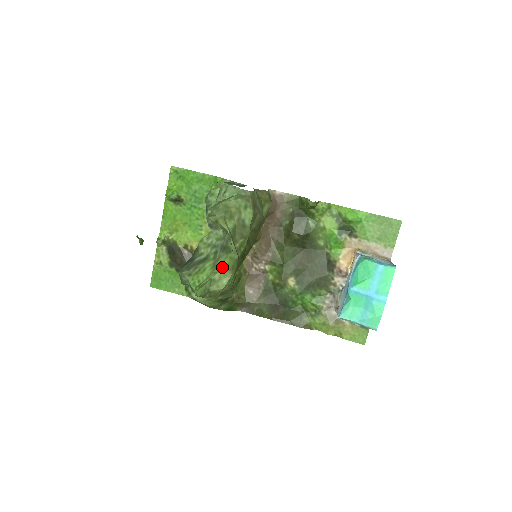
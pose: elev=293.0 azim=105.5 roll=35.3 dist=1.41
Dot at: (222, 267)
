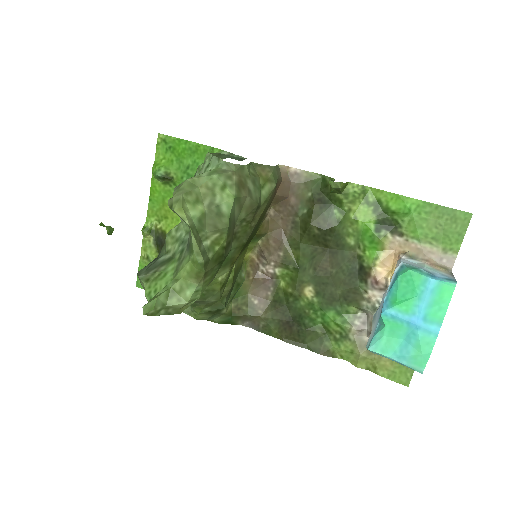
Dot at: (183, 273)
